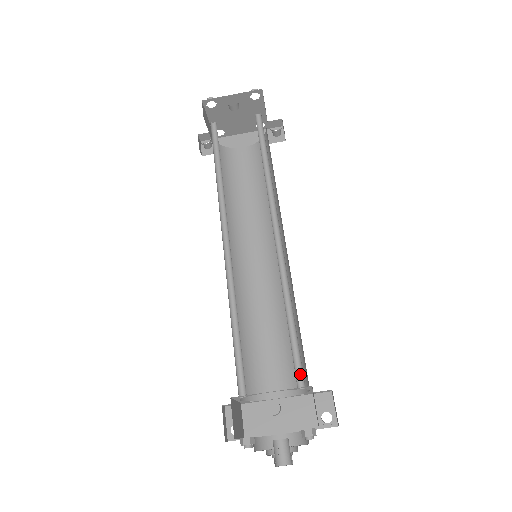
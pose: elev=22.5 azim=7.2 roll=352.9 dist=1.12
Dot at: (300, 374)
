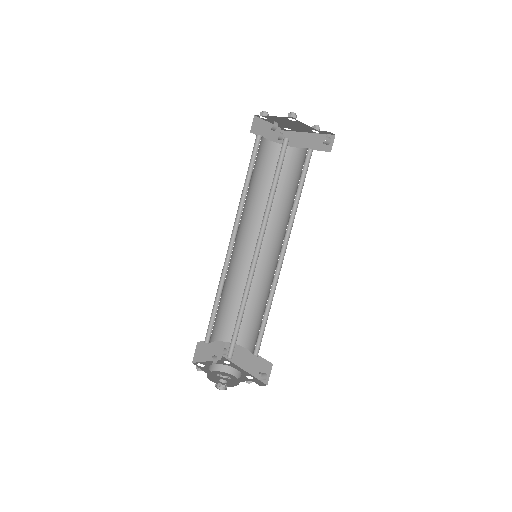
Dot at: (233, 350)
